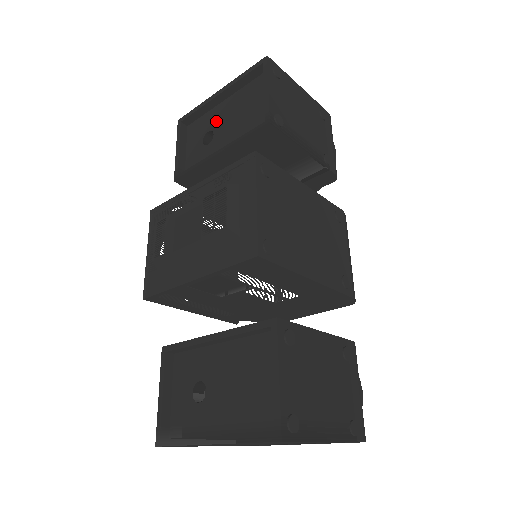
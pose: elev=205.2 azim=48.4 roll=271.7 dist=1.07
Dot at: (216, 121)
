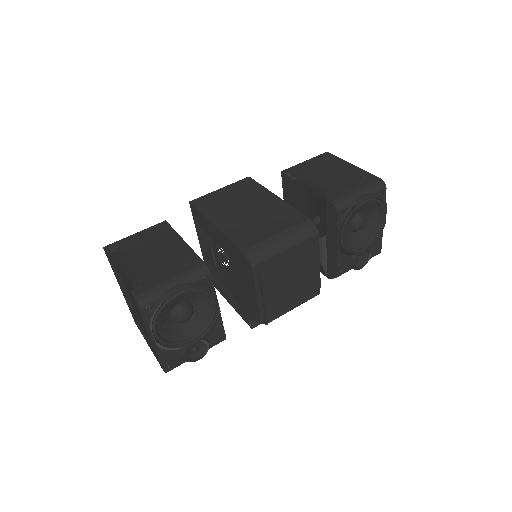
Dot at: occluded
